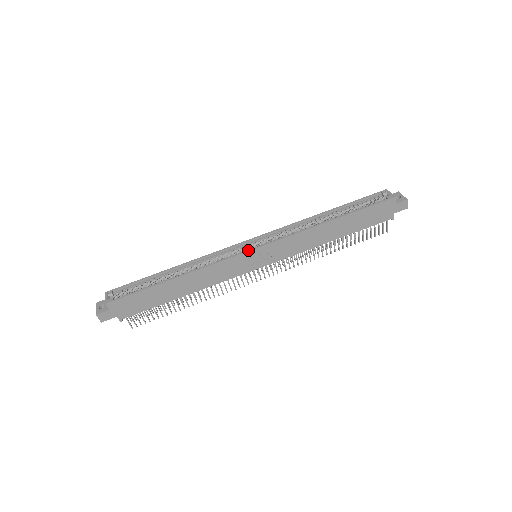
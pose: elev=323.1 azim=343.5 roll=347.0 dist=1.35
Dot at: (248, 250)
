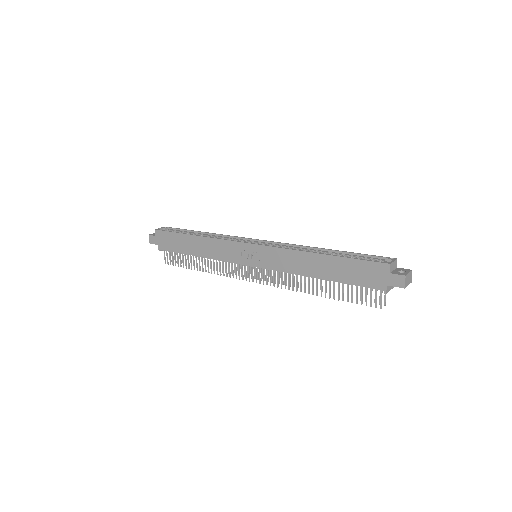
Dot at: (246, 242)
